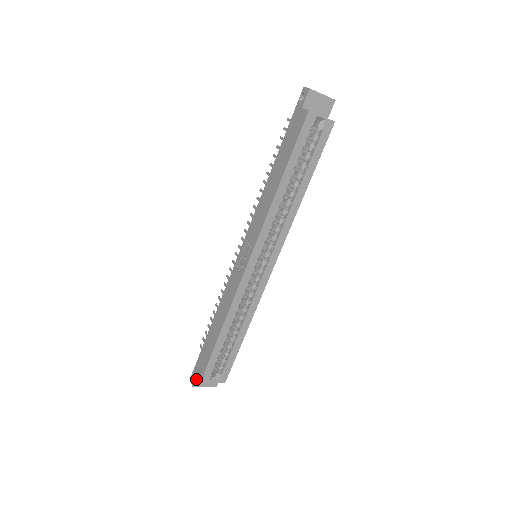
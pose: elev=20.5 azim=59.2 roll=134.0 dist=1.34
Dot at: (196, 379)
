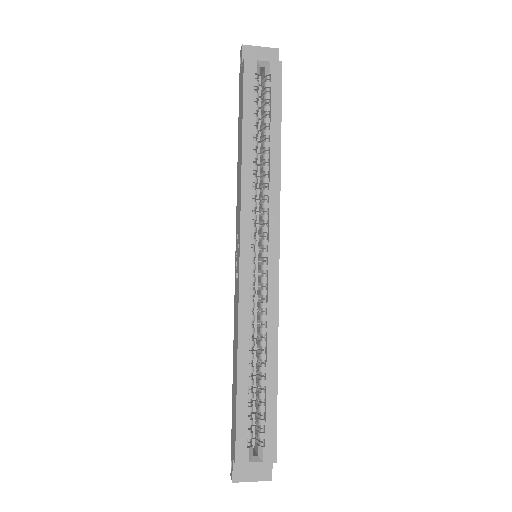
Dot at: (234, 468)
